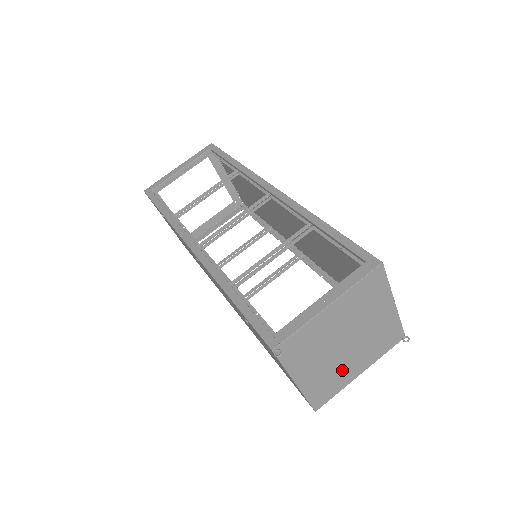
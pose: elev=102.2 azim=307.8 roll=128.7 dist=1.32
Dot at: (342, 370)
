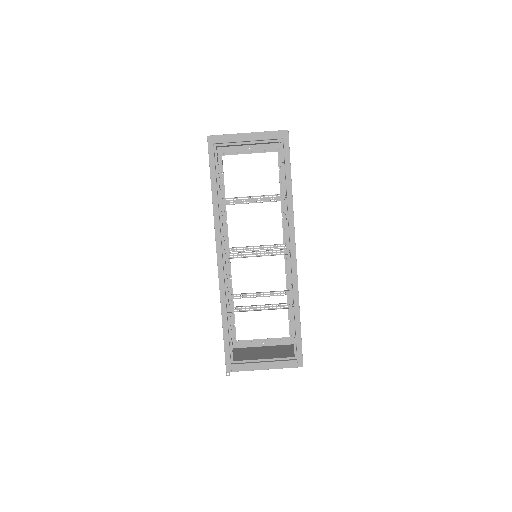
Dot at: (255, 352)
